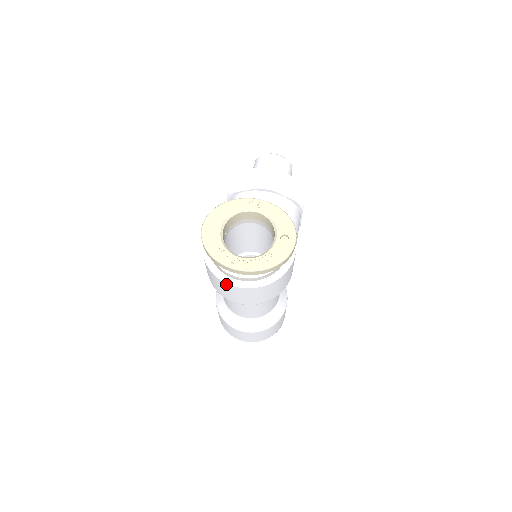
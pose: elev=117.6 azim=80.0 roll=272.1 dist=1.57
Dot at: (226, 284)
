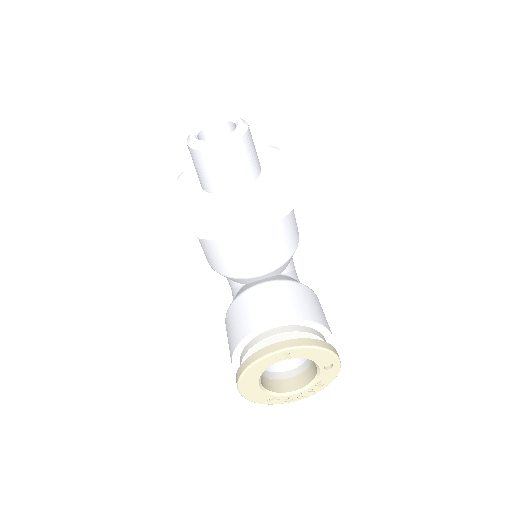
Dot at: occluded
